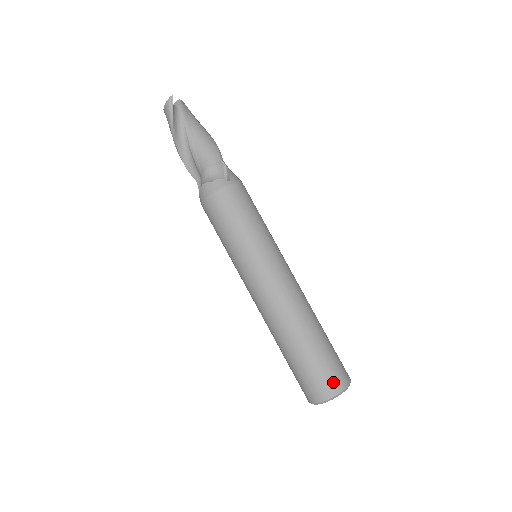
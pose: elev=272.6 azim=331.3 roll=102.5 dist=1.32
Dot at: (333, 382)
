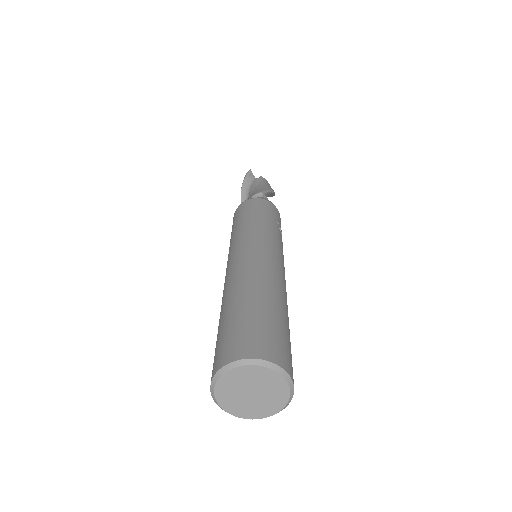
Dot at: (235, 346)
